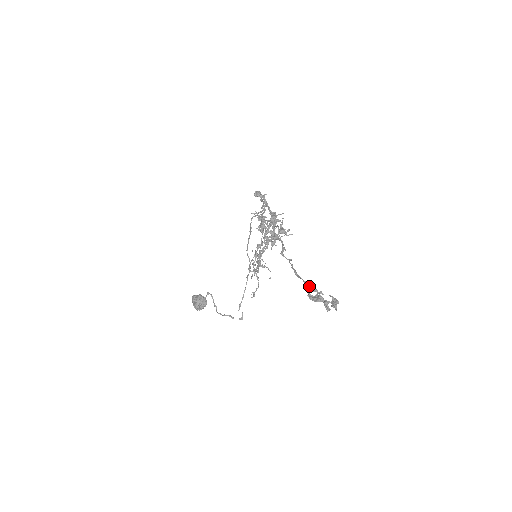
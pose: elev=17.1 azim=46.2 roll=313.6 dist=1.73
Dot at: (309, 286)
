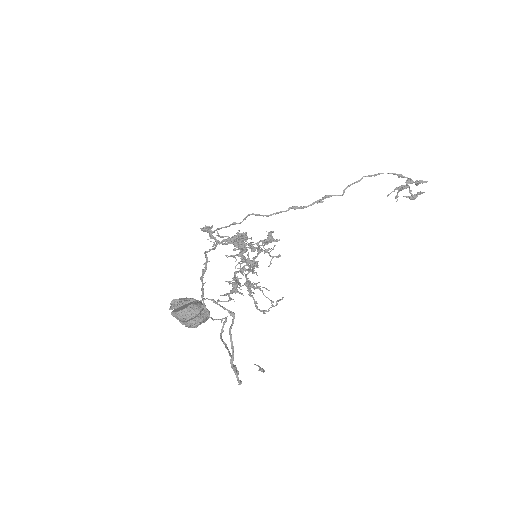
Dot at: (395, 173)
